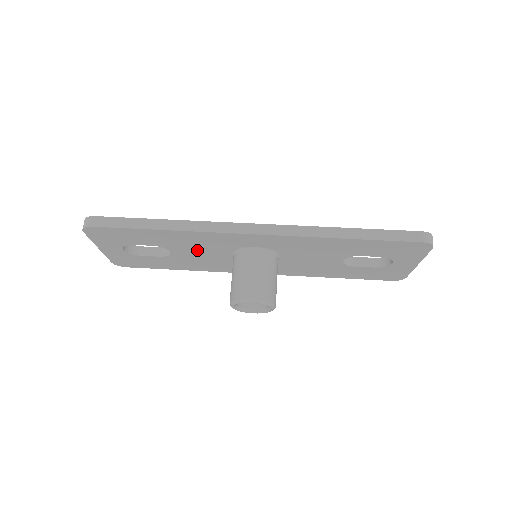
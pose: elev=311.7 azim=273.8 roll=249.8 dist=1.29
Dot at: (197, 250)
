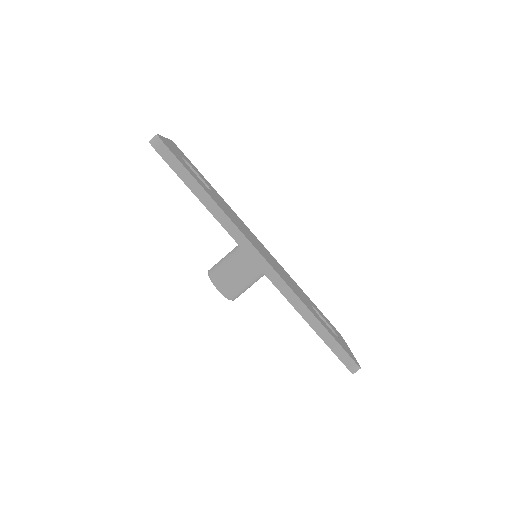
Dot at: occluded
